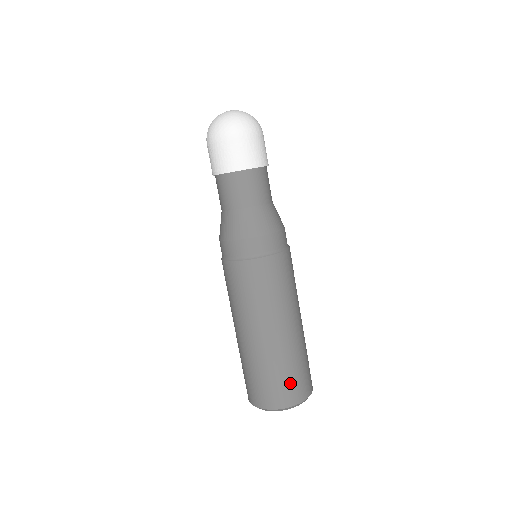
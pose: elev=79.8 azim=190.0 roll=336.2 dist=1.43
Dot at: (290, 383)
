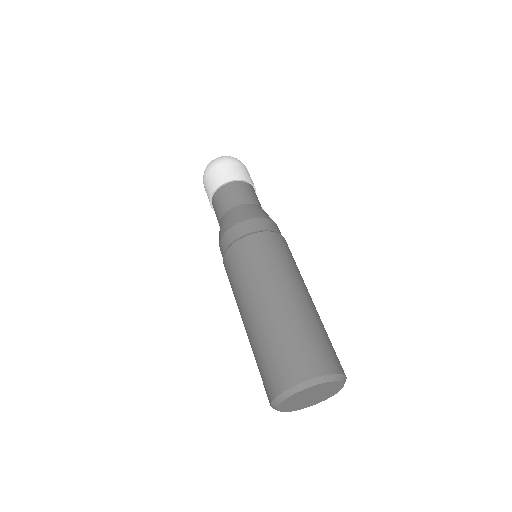
Dot at: (309, 349)
